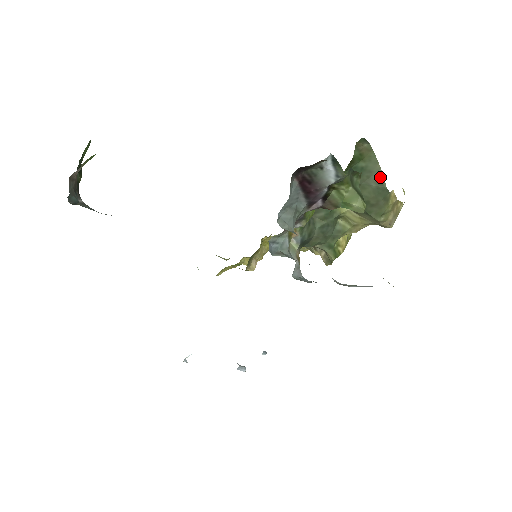
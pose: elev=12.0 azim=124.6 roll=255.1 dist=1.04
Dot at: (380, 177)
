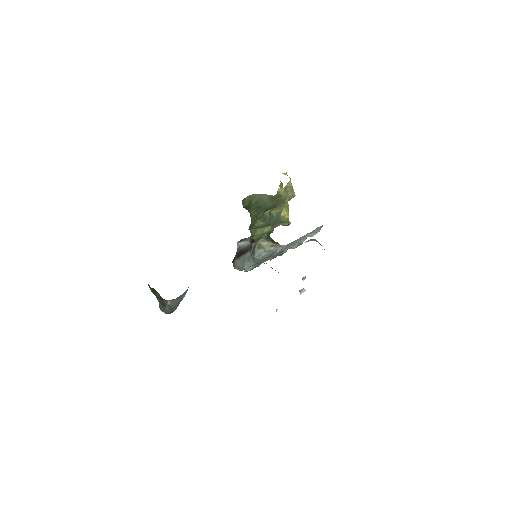
Dot at: (266, 196)
